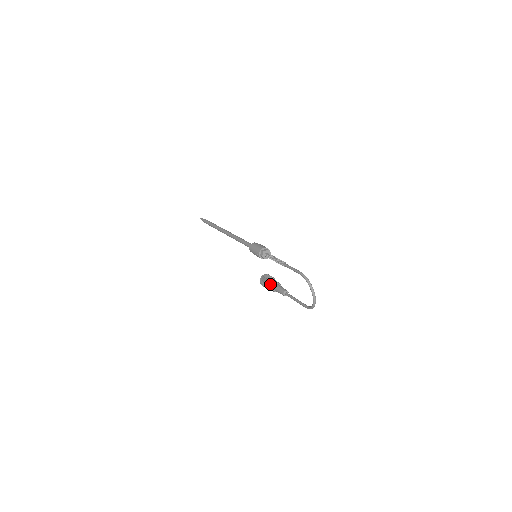
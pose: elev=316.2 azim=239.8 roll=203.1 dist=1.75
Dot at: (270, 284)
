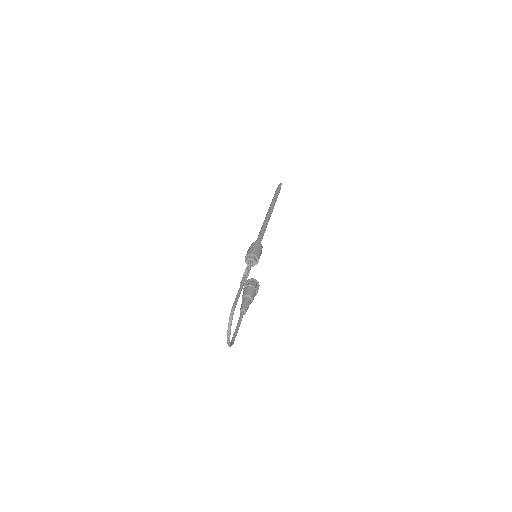
Dot at: (244, 292)
